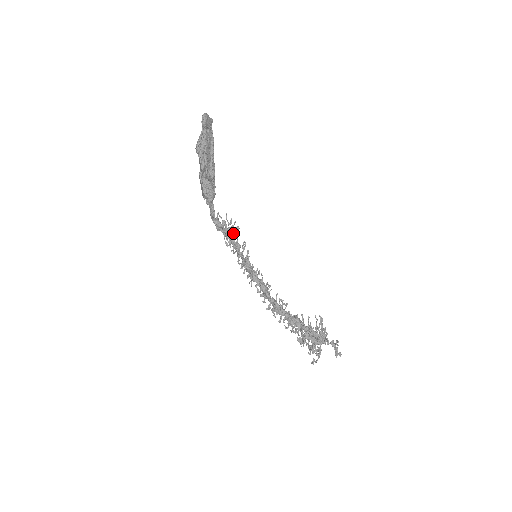
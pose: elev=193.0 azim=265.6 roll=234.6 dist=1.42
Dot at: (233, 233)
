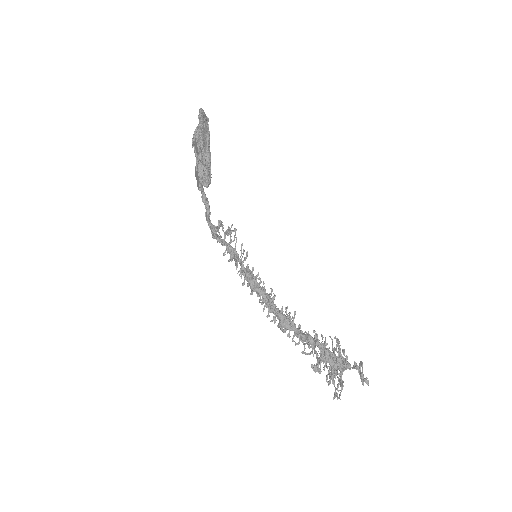
Dot at: (230, 233)
